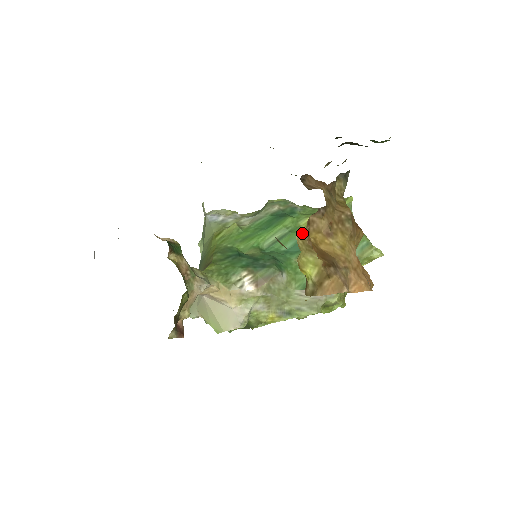
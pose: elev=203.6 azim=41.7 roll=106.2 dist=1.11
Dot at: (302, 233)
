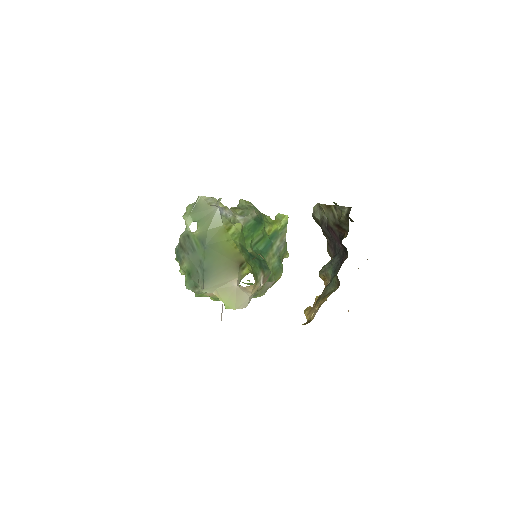
Dot at: (268, 239)
